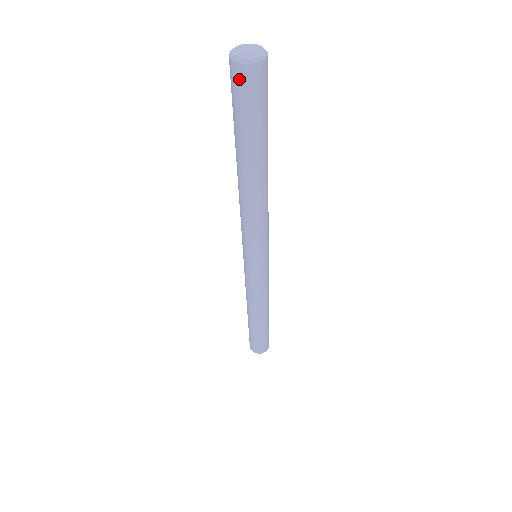
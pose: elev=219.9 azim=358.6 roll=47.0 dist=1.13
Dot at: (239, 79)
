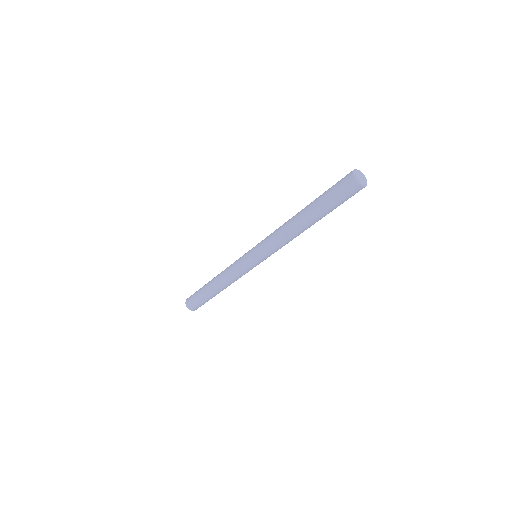
Dot at: (352, 188)
